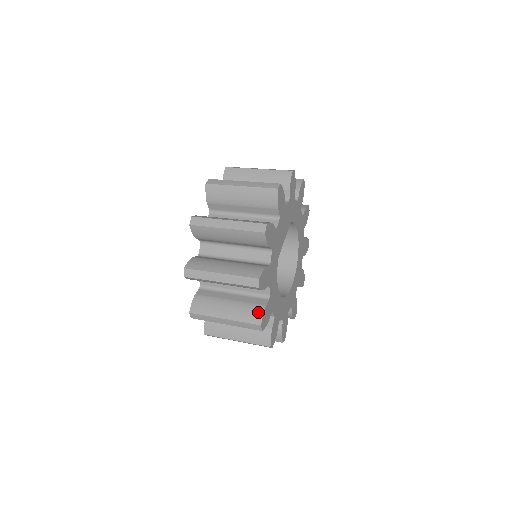
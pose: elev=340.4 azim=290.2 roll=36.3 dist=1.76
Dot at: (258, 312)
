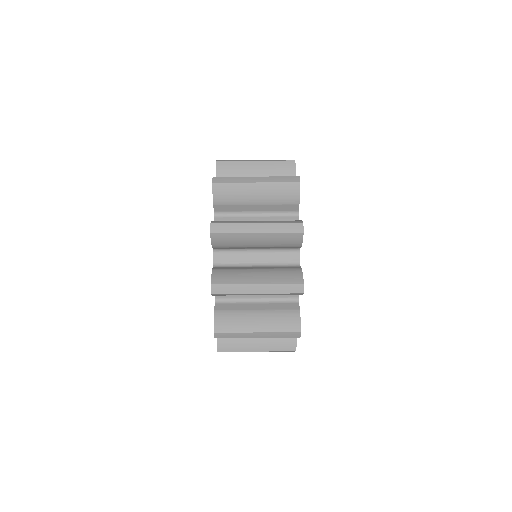
Dot at: (296, 273)
